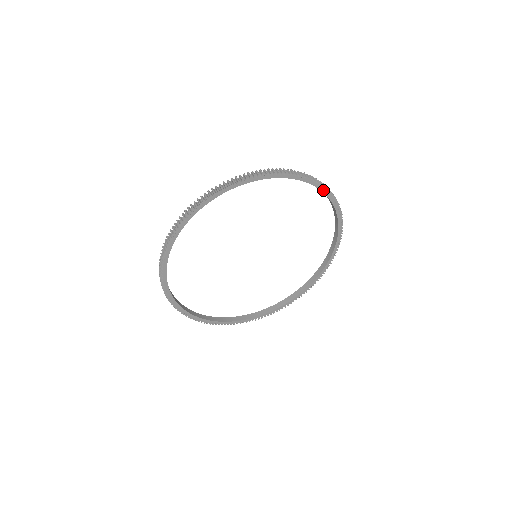
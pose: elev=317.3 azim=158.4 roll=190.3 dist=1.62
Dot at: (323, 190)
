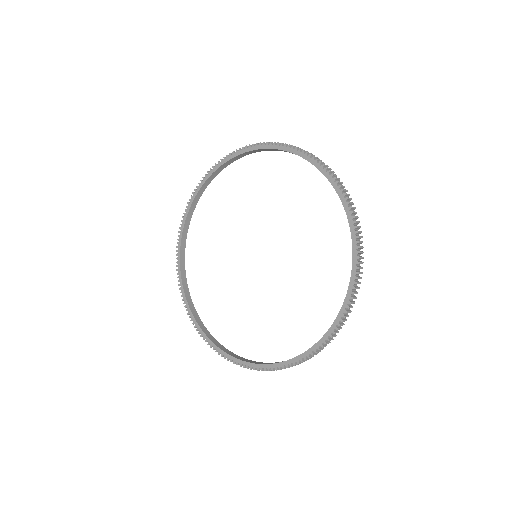
Dot at: (351, 287)
